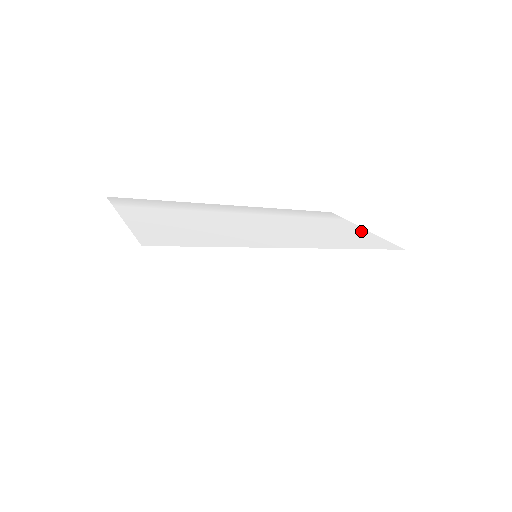
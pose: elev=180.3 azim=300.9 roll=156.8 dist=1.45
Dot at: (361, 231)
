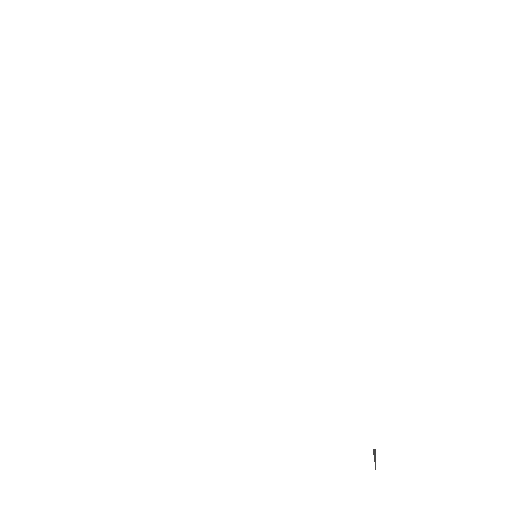
Dot at: (258, 106)
